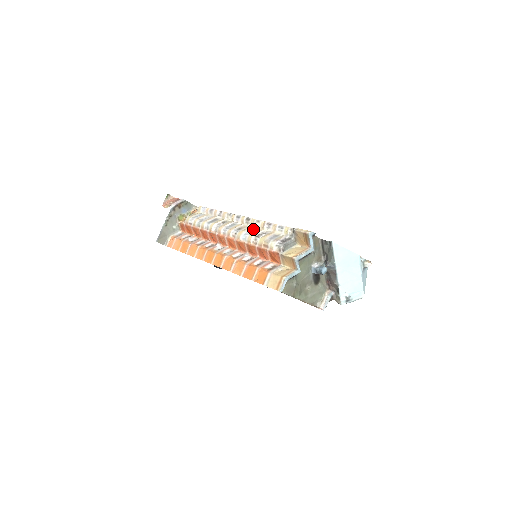
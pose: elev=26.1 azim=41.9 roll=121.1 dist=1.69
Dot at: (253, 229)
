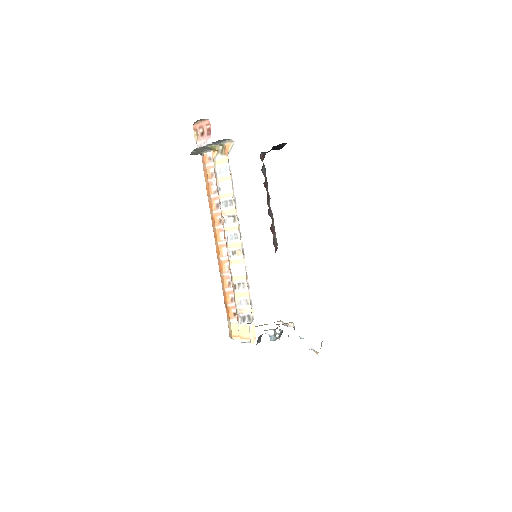
Dot at: (240, 269)
